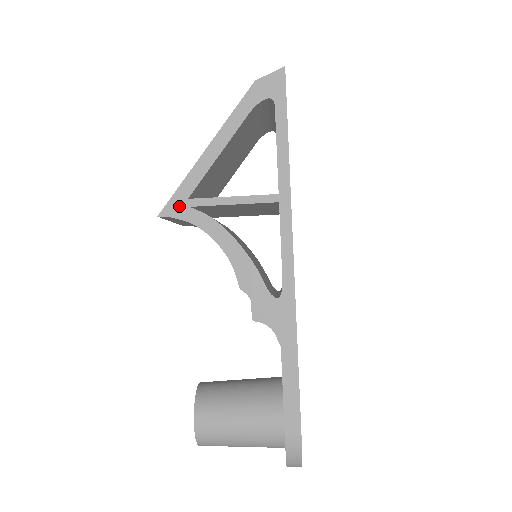
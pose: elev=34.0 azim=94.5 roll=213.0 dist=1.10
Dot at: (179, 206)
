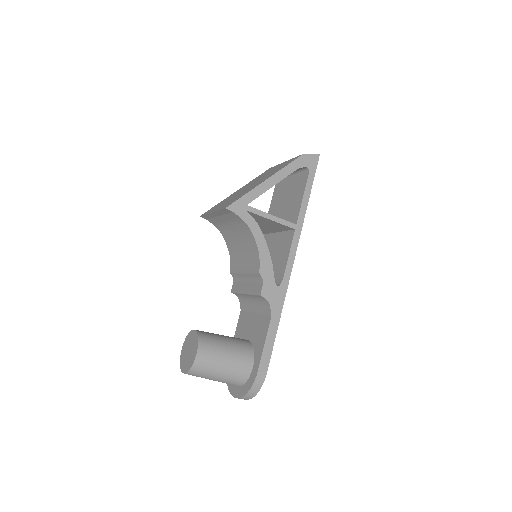
Dot at: (240, 207)
